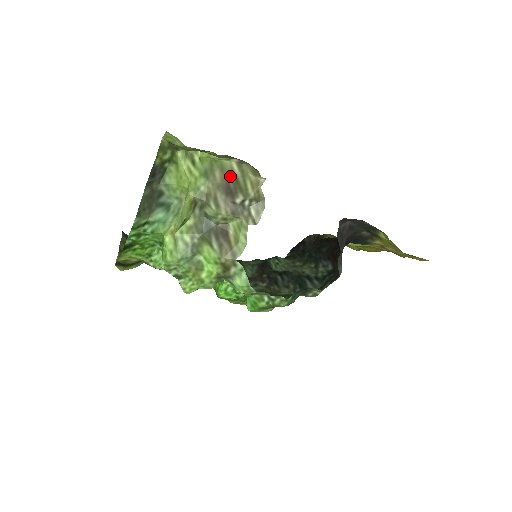
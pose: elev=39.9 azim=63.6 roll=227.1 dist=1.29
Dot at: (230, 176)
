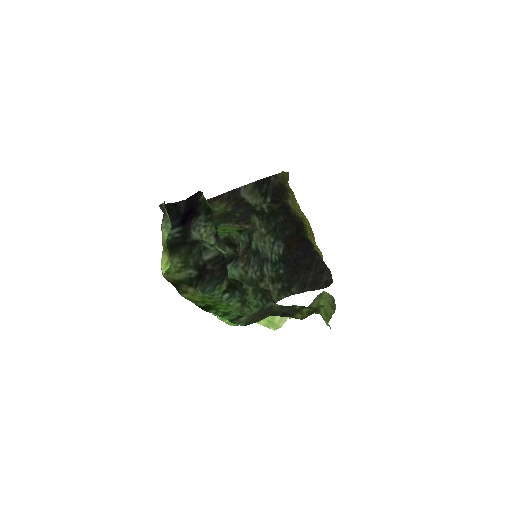
Dot at: occluded
